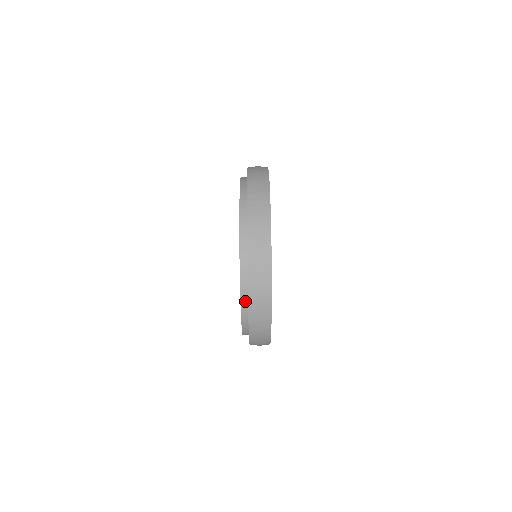
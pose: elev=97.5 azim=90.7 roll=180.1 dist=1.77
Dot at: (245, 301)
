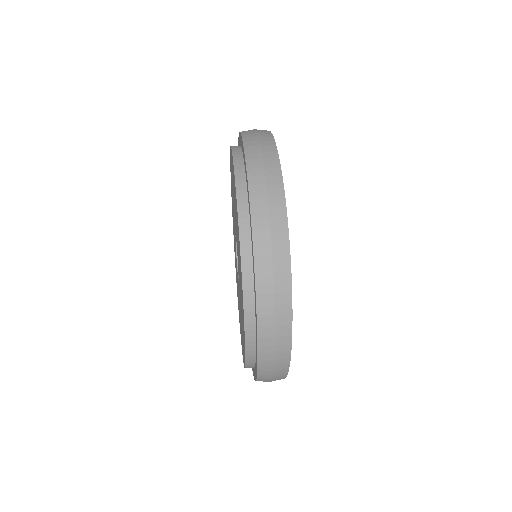
Dot at: (241, 172)
